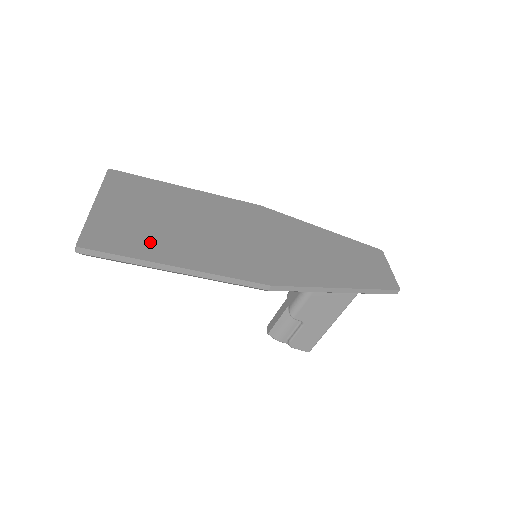
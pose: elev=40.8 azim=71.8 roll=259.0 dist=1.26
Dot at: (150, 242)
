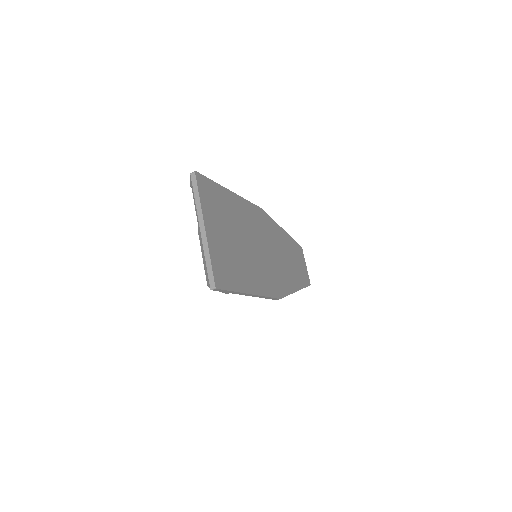
Dot at: (238, 271)
